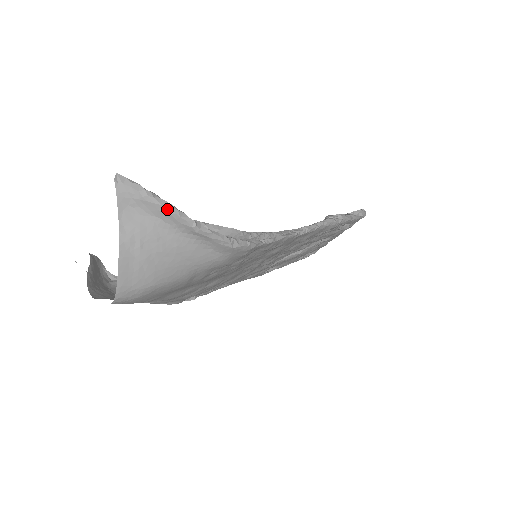
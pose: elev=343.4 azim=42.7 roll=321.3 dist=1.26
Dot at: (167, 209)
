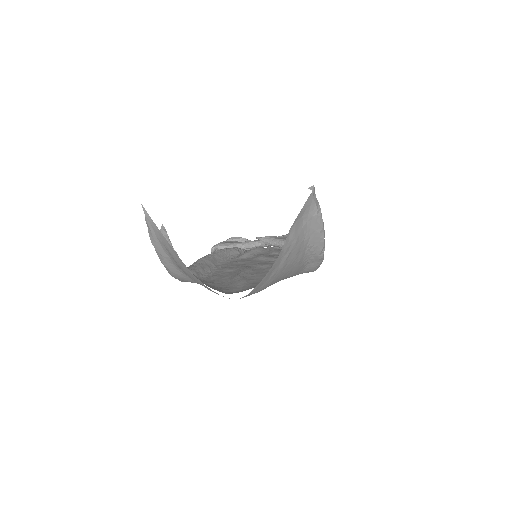
Dot at: (322, 232)
